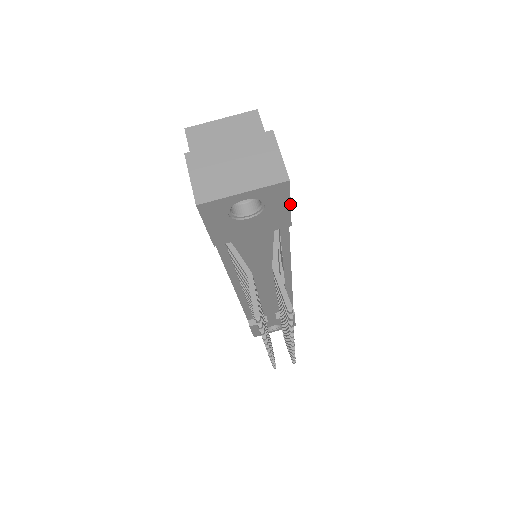
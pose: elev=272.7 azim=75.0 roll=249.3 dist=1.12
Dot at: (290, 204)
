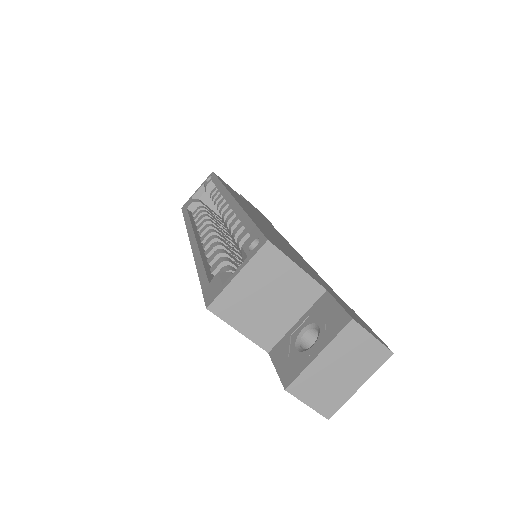
Dot at: (371, 330)
